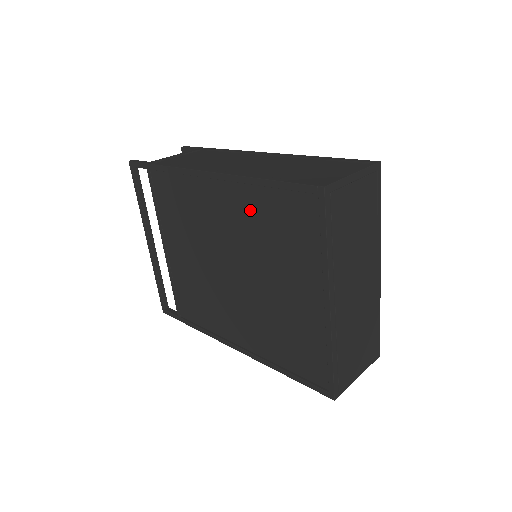
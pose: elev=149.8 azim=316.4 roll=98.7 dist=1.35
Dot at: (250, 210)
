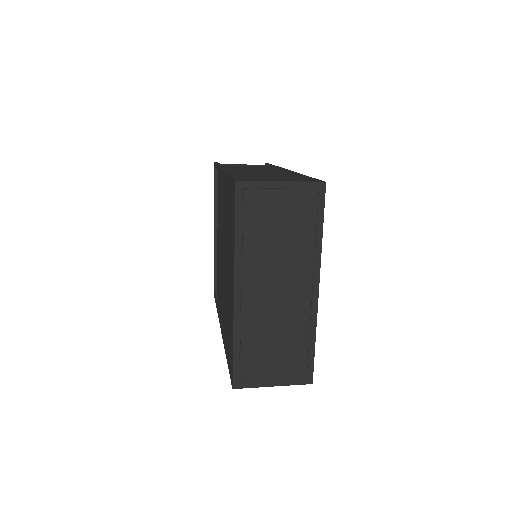
Dot at: (228, 203)
